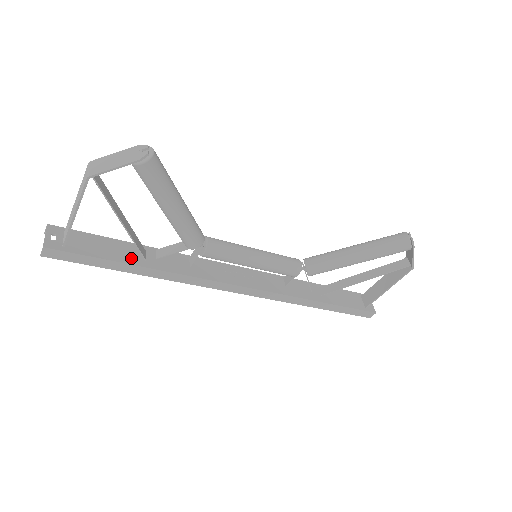
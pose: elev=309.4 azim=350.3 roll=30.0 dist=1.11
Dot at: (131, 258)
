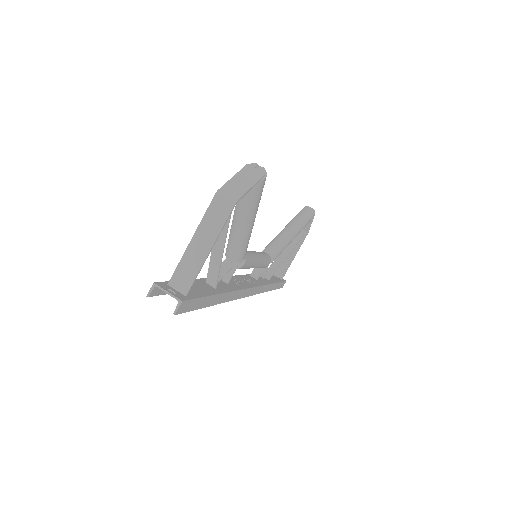
Dot at: (211, 290)
